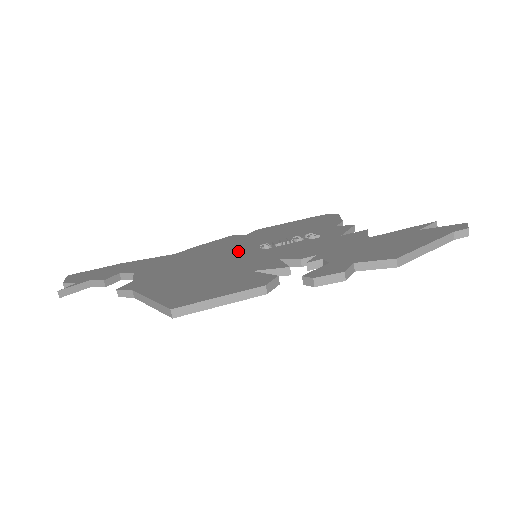
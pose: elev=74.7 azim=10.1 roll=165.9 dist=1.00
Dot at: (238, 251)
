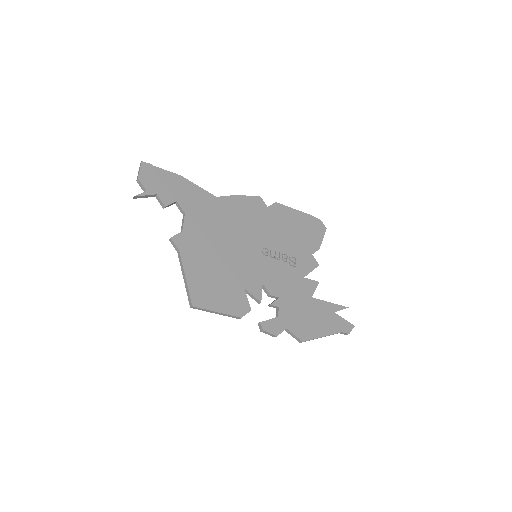
Dot at: (250, 241)
